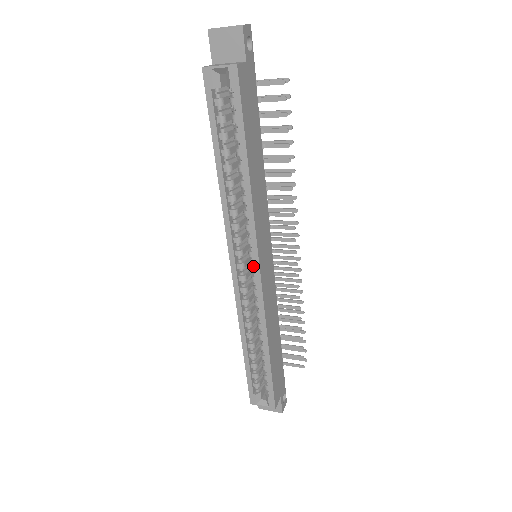
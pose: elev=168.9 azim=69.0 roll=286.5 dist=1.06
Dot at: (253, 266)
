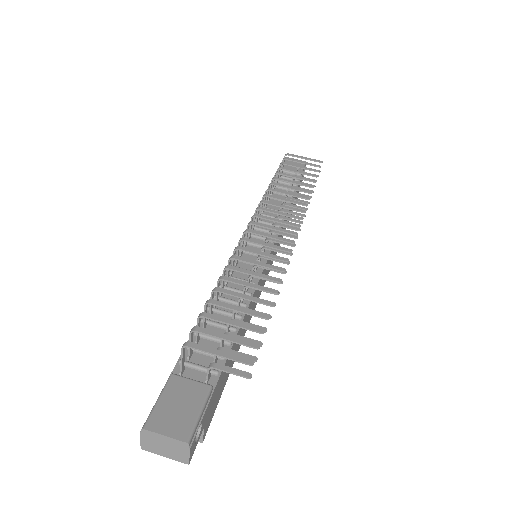
Dot at: occluded
